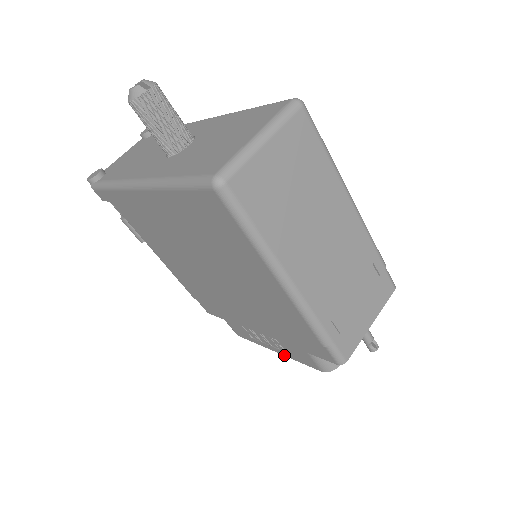
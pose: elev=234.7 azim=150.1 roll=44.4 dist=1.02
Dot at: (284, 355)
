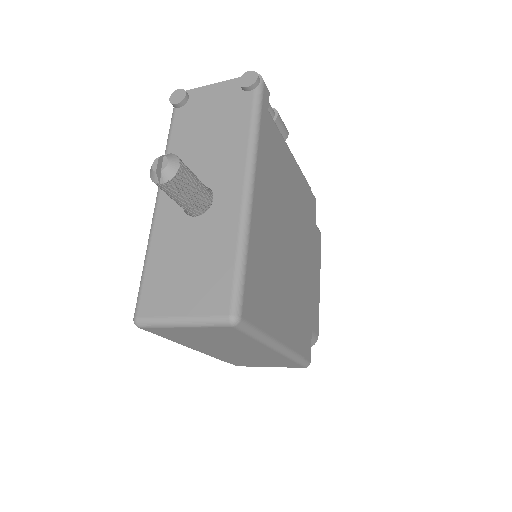
Dot at: occluded
